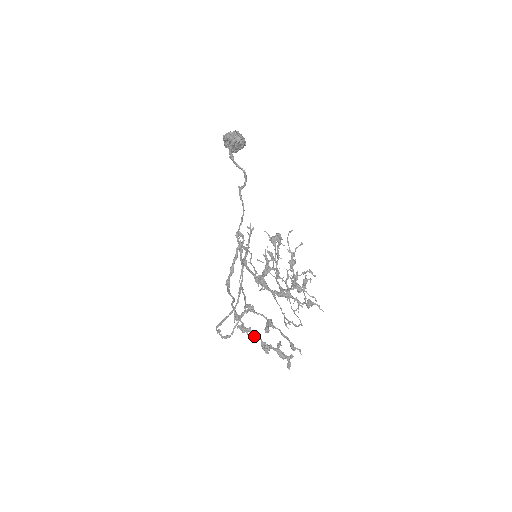
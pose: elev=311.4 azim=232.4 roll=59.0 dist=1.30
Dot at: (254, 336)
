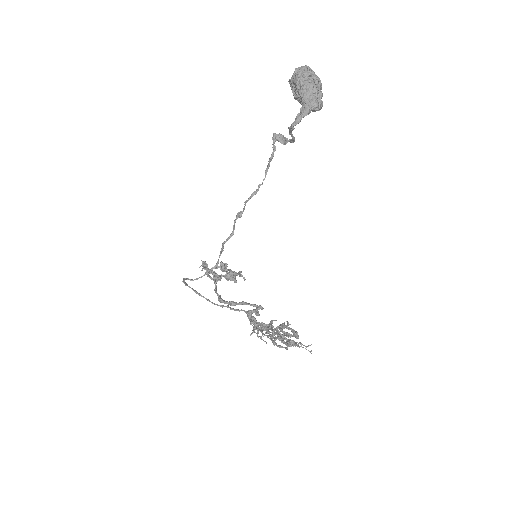
Dot at: occluded
